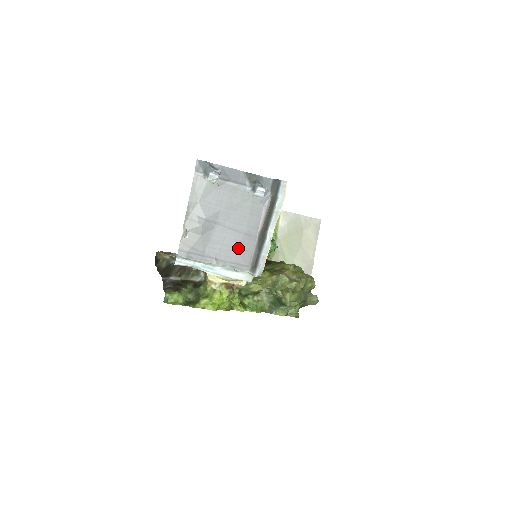
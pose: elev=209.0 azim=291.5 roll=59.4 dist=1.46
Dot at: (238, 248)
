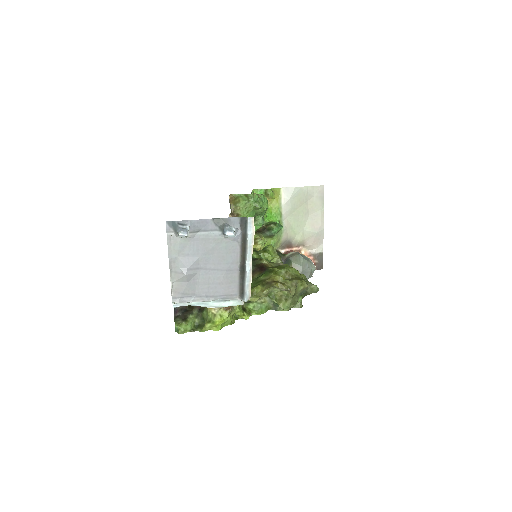
Dot at: (223, 283)
